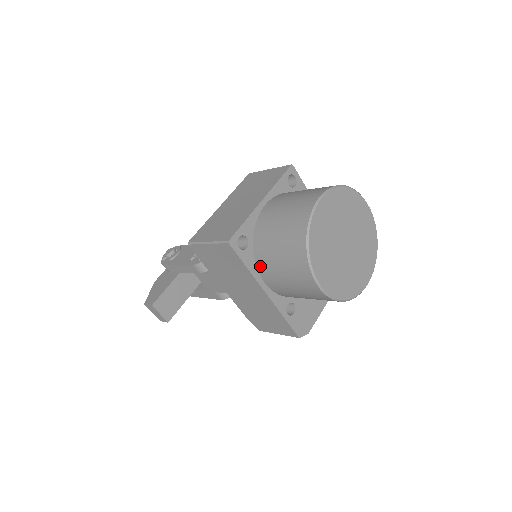
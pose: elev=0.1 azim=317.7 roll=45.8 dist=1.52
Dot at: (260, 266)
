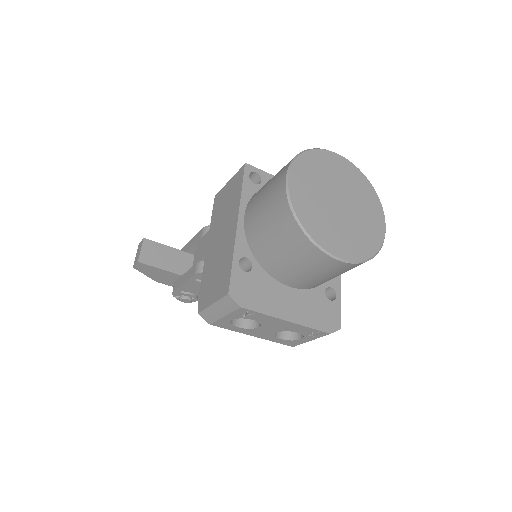
Dot at: (253, 197)
